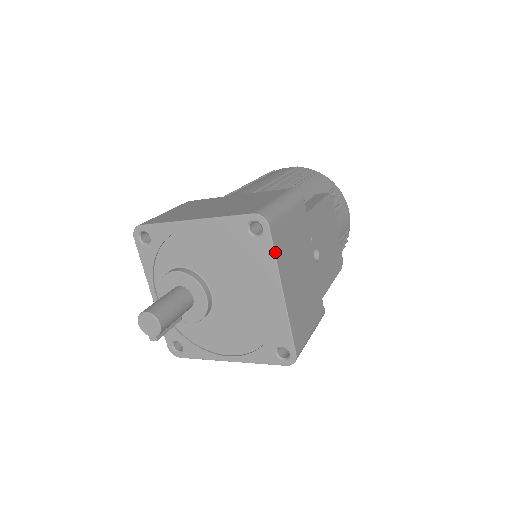
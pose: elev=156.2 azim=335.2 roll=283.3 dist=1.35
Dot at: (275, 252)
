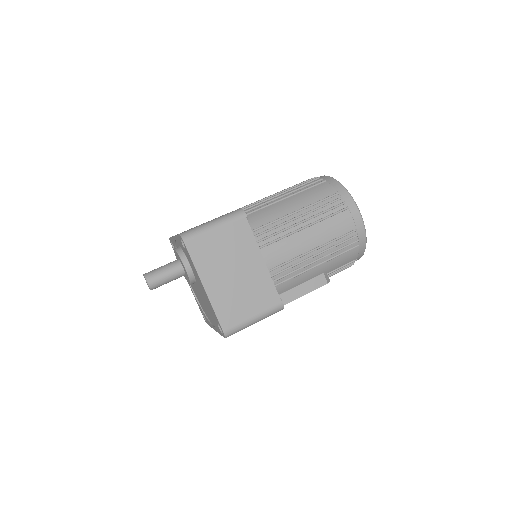
Dot at: occluded
